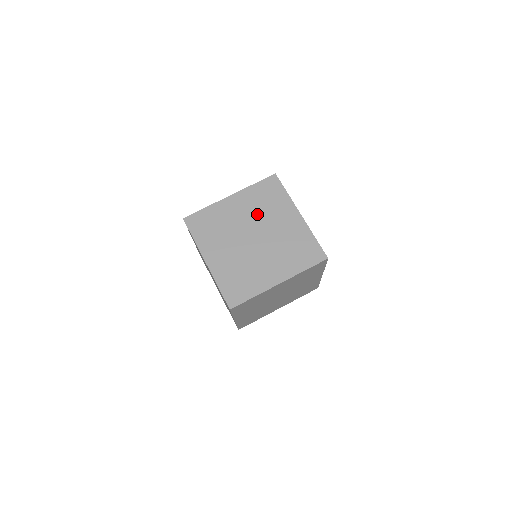
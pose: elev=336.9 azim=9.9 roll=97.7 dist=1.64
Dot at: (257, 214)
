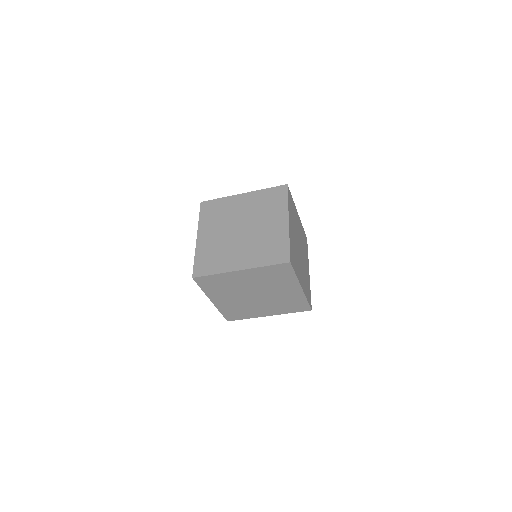
Dot at: (224, 222)
